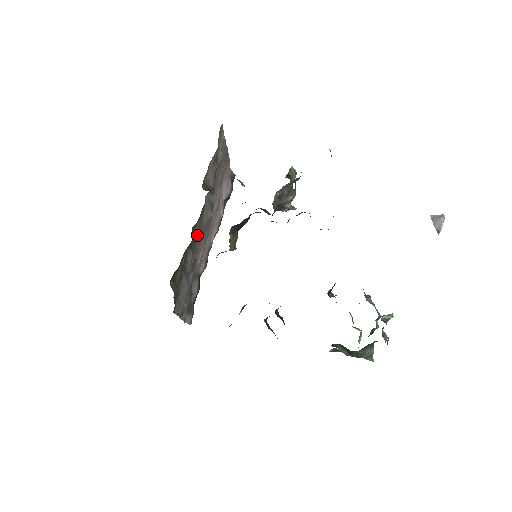
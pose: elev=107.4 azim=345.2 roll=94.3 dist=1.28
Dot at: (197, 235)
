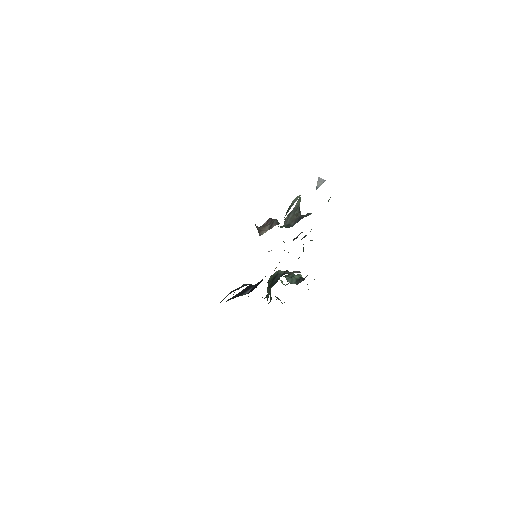
Dot at: occluded
